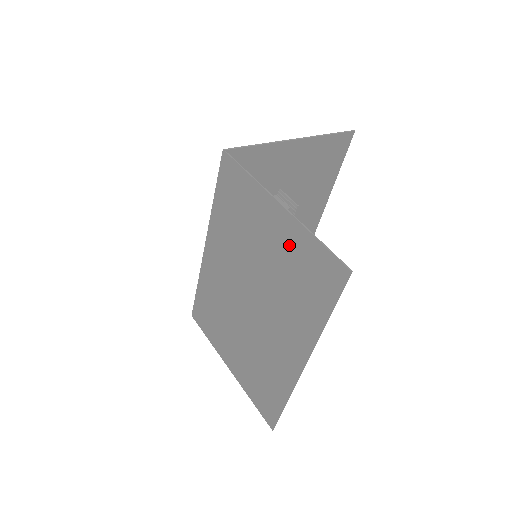
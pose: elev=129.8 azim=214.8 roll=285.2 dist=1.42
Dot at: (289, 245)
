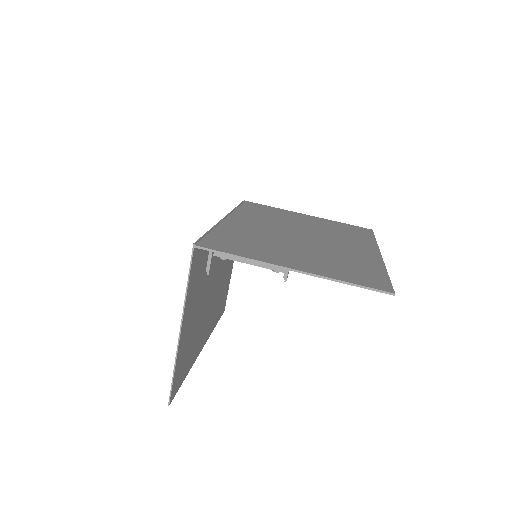
Dot at: (185, 340)
